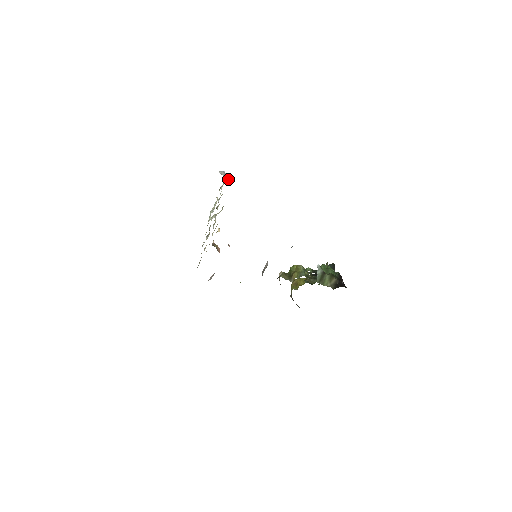
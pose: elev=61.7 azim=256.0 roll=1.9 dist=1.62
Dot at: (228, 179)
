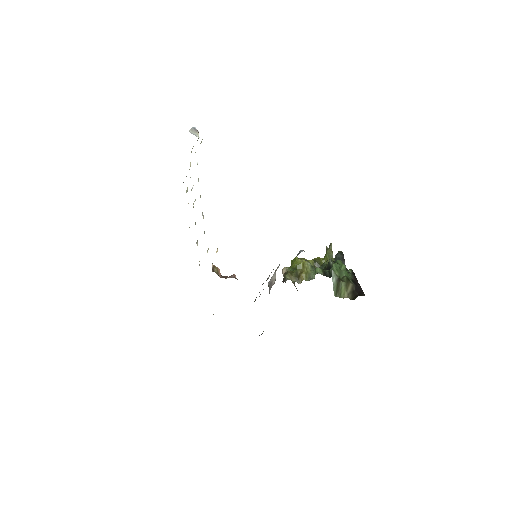
Dot at: occluded
